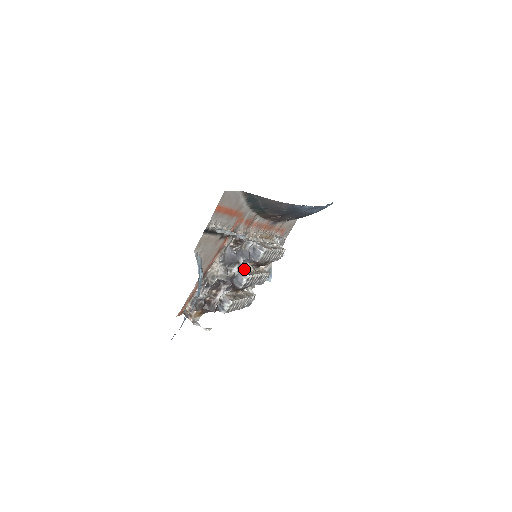
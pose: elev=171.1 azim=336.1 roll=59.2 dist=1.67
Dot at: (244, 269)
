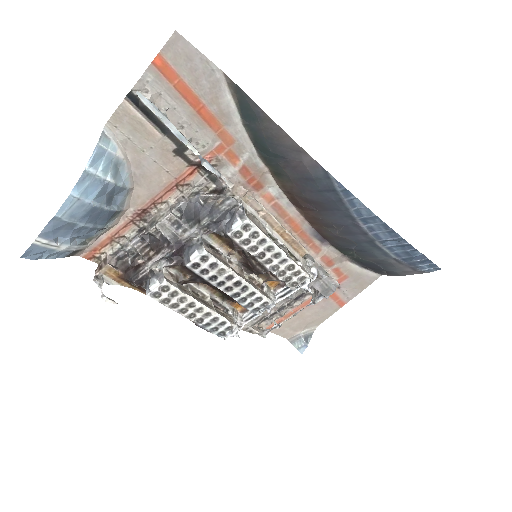
Dot at: (218, 253)
